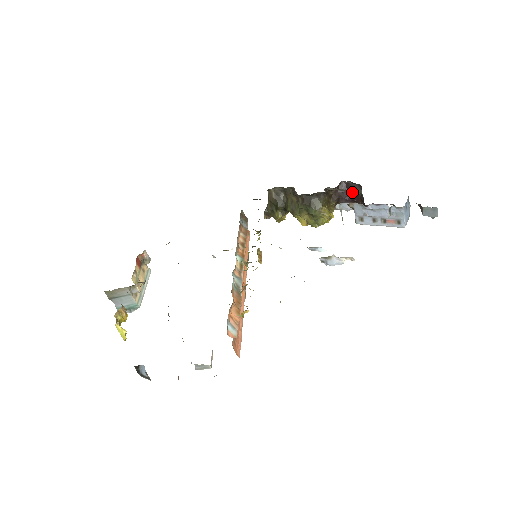
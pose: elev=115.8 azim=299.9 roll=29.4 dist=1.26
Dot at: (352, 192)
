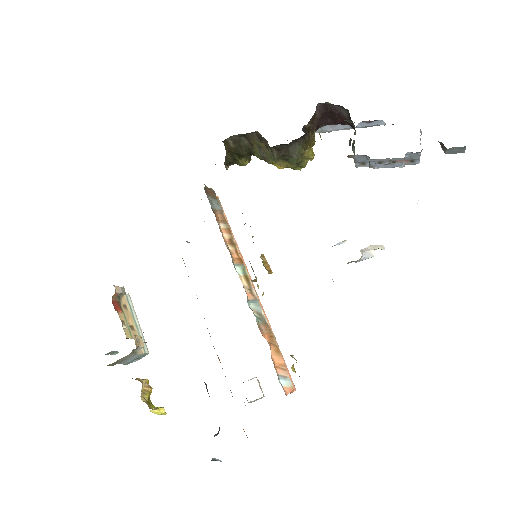
Dot at: (334, 114)
